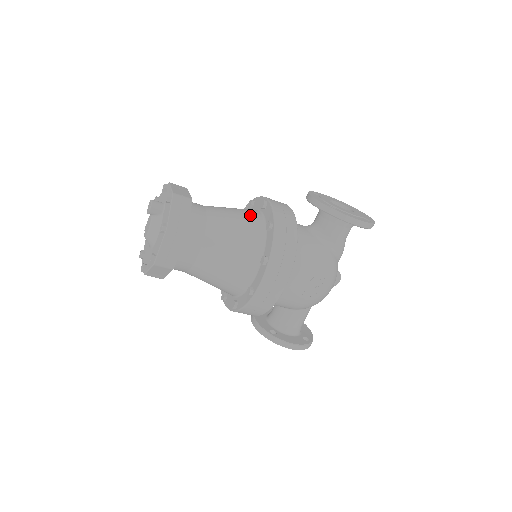
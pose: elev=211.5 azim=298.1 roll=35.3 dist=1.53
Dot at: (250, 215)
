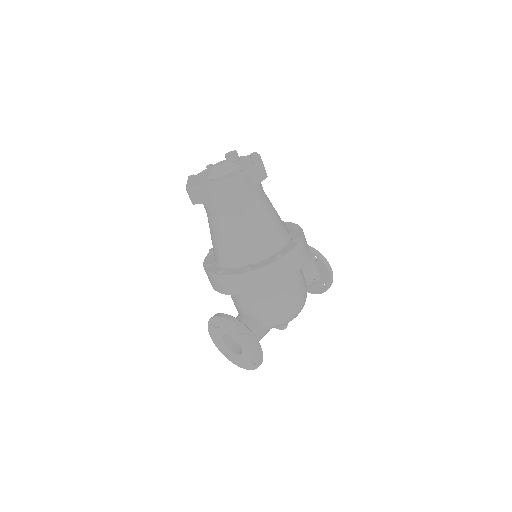
Dot at: occluded
